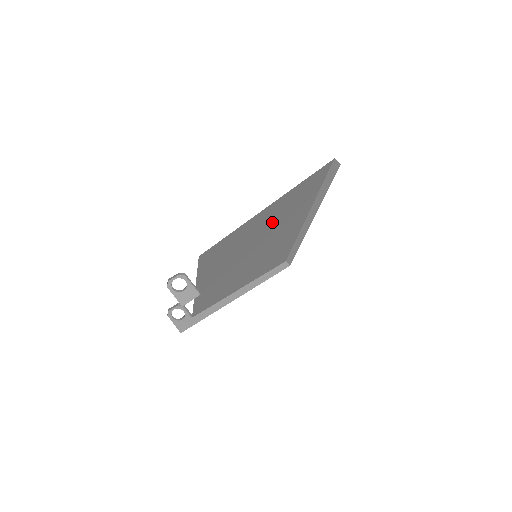
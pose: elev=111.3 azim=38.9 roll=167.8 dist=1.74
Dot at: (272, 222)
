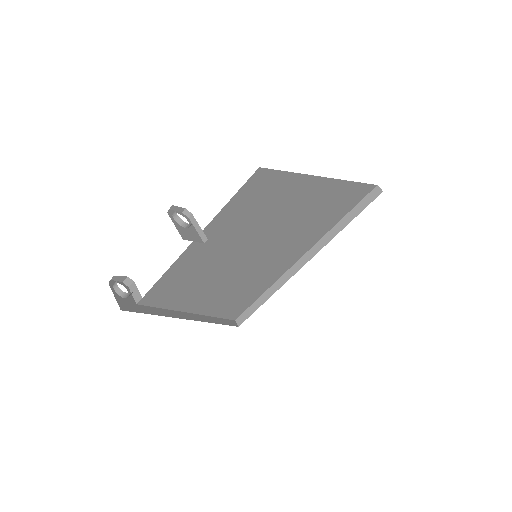
Dot at: (301, 216)
